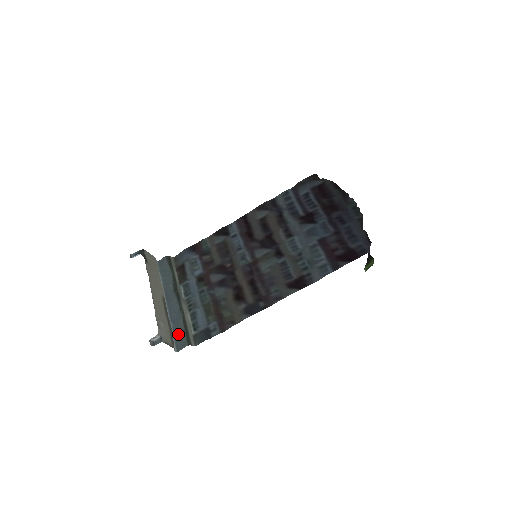
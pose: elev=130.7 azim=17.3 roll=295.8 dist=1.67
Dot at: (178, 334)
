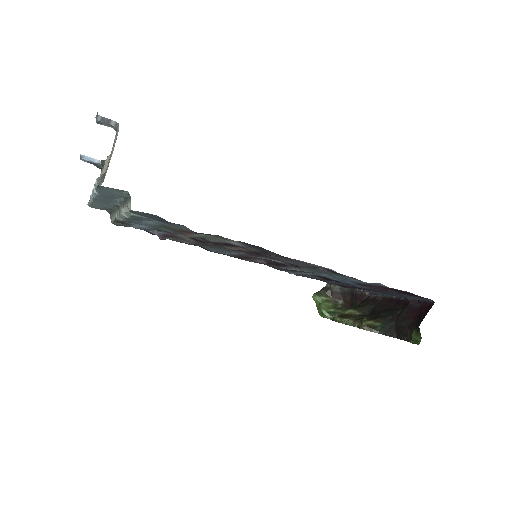
Dot at: (108, 192)
